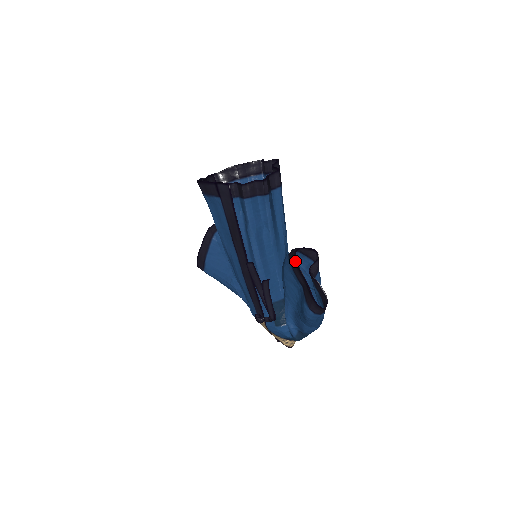
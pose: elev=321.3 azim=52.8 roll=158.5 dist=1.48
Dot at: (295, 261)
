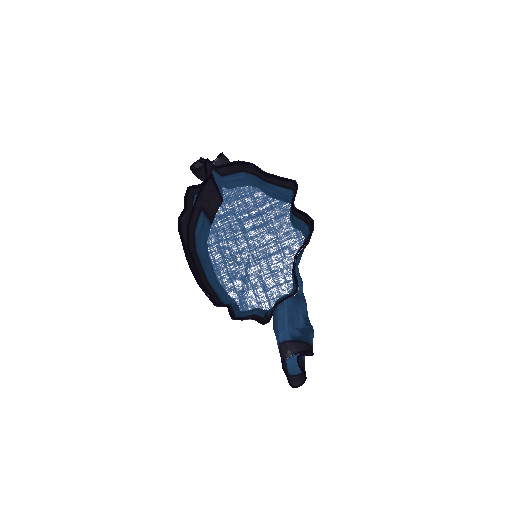
Dot at: occluded
